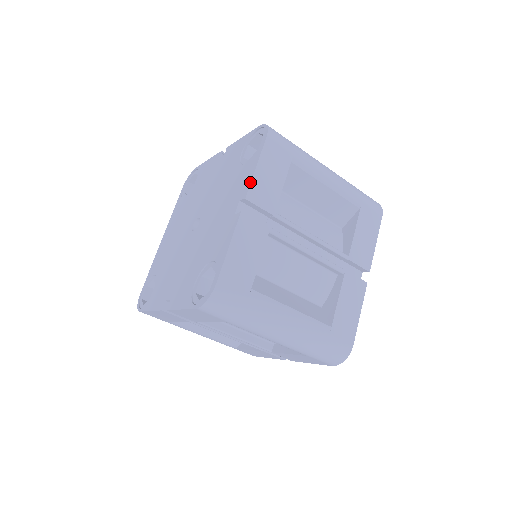
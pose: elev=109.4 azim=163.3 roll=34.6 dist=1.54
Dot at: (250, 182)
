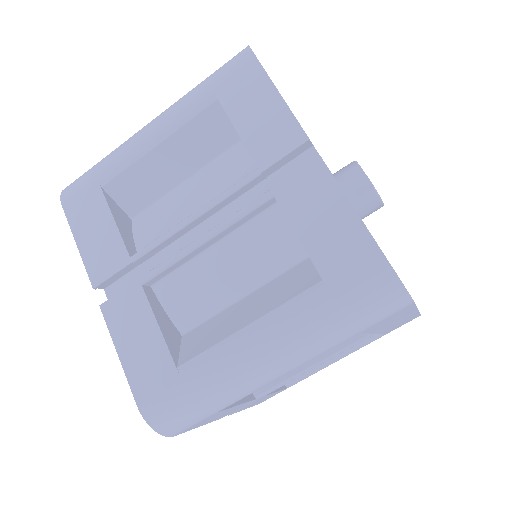
Dot at: (85, 267)
